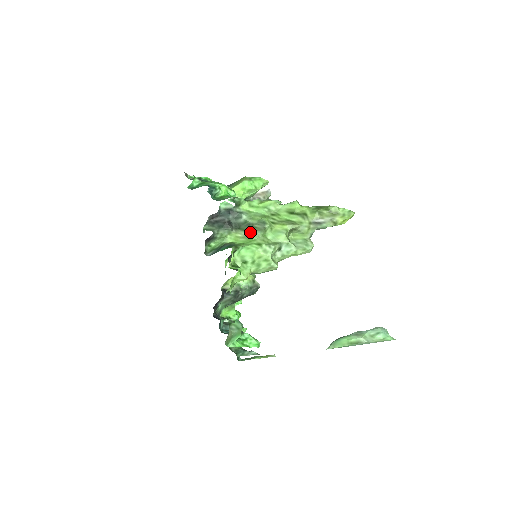
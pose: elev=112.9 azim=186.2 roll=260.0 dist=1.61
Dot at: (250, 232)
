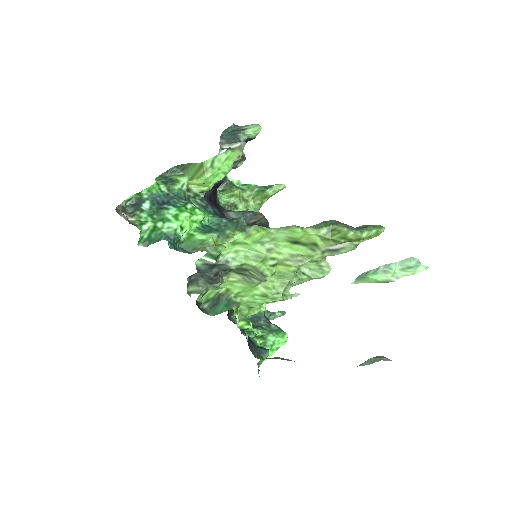
Dot at: (247, 278)
